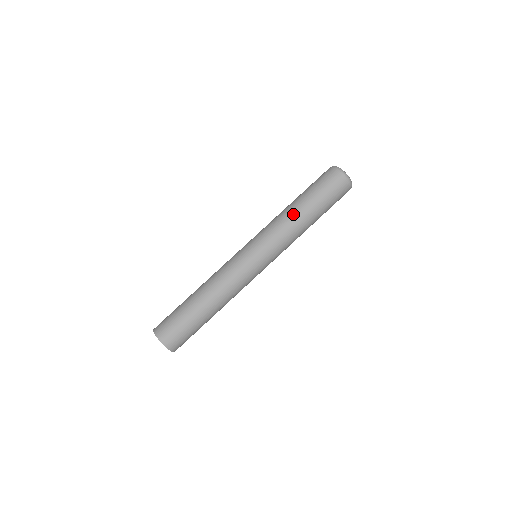
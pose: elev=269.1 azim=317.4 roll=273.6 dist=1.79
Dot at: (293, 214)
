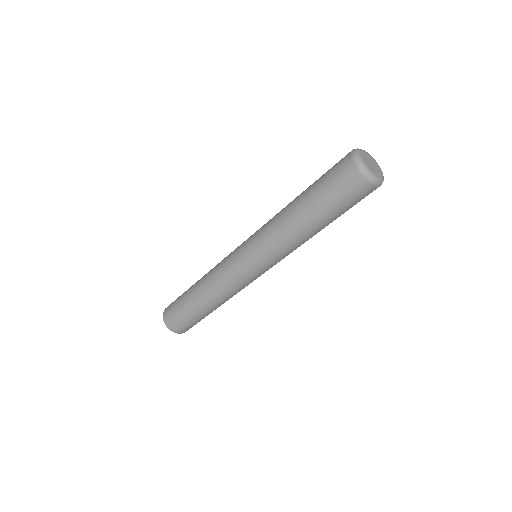
Dot at: (288, 204)
